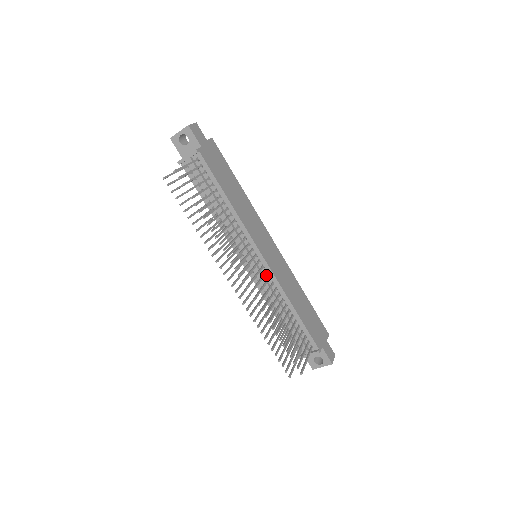
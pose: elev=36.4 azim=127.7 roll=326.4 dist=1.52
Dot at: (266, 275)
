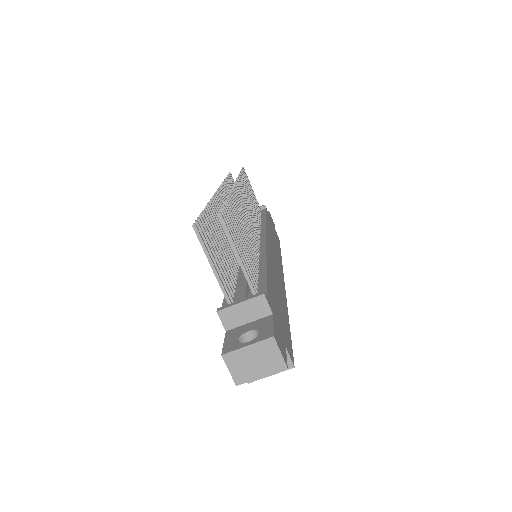
Dot at: occluded
